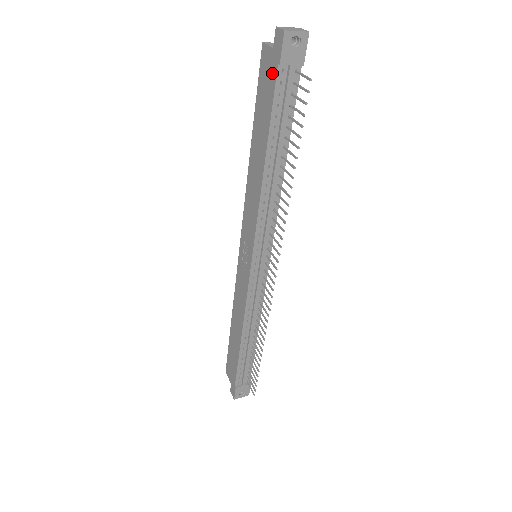
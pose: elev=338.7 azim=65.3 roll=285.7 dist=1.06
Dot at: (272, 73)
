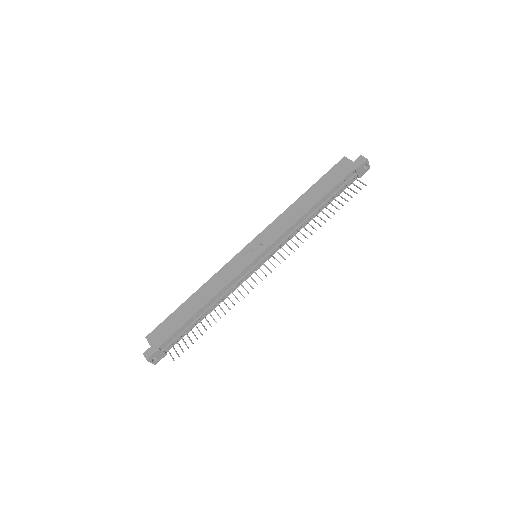
Dot at: (347, 170)
